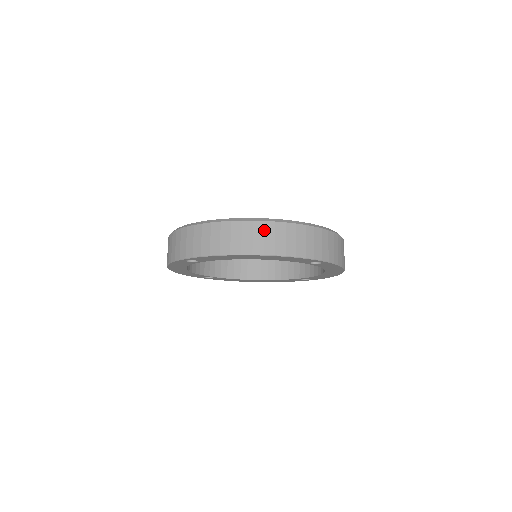
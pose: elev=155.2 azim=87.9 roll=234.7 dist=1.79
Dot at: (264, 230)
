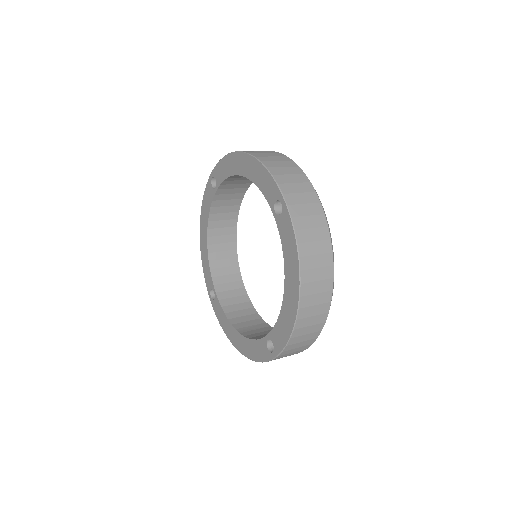
Dot at: (272, 153)
